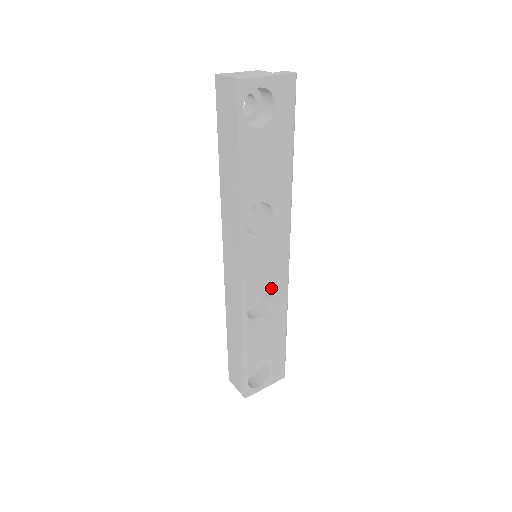
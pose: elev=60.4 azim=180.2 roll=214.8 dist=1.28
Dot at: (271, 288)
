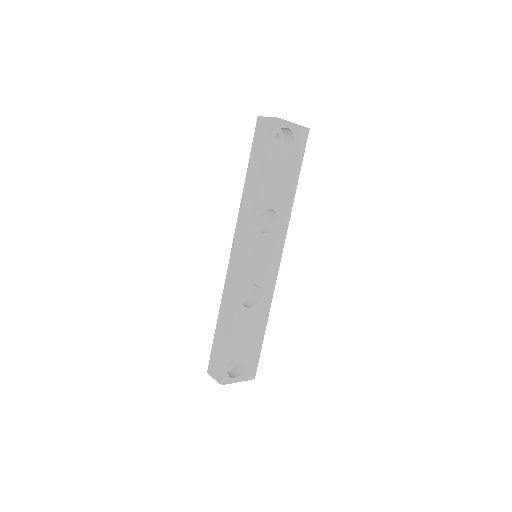
Dot at: (263, 284)
